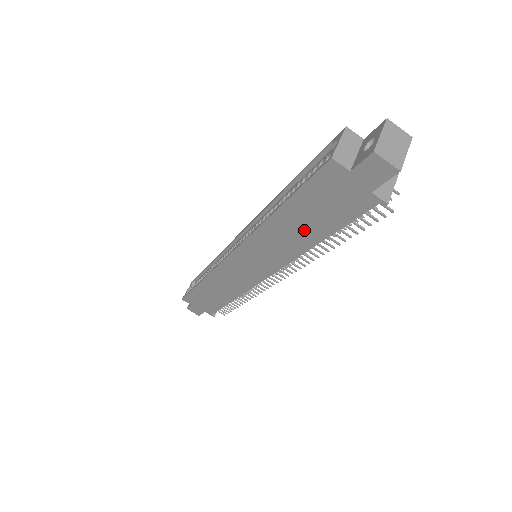
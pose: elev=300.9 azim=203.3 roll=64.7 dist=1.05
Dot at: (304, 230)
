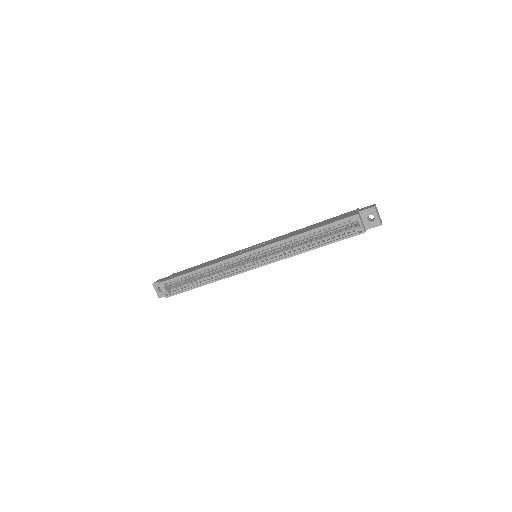
Dot at: occluded
